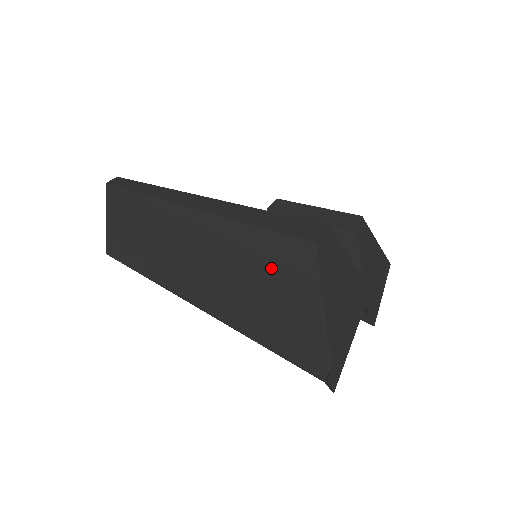
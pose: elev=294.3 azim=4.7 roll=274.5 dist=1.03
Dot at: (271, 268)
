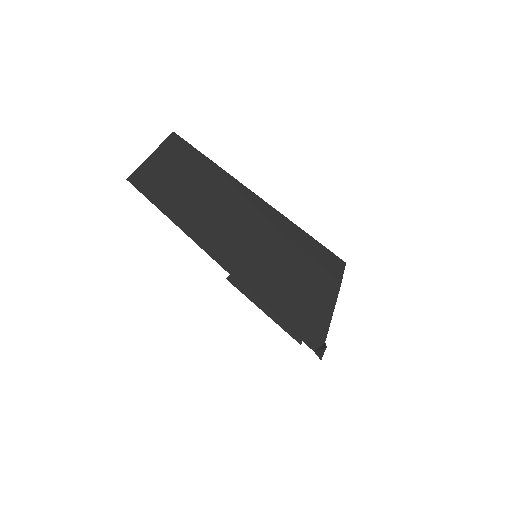
Dot at: (308, 263)
